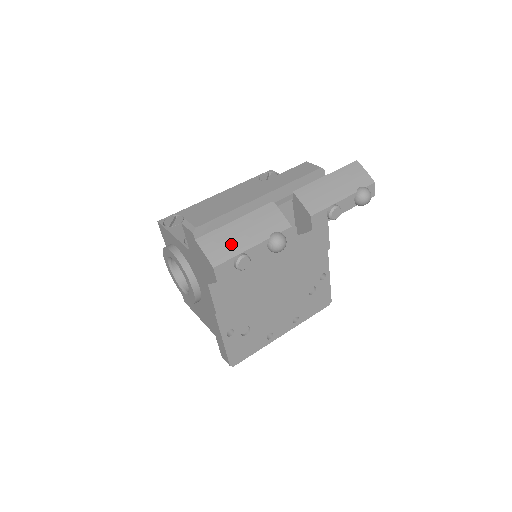
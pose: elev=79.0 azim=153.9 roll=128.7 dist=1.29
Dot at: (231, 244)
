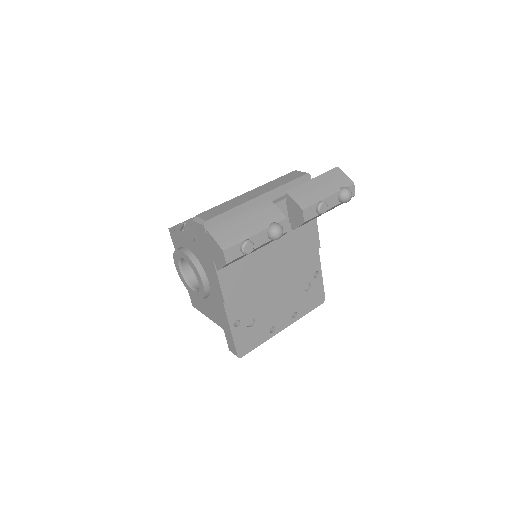
Dot at: (237, 232)
